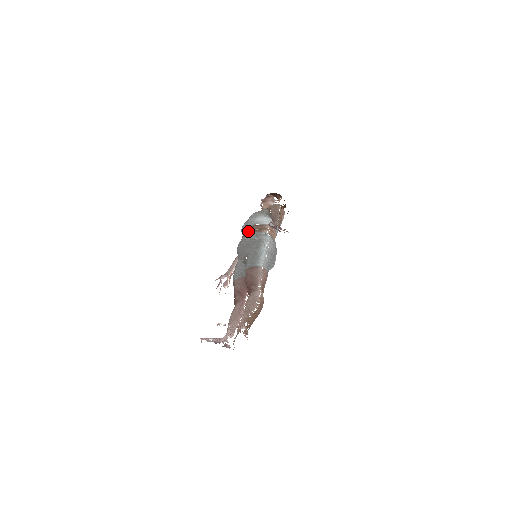
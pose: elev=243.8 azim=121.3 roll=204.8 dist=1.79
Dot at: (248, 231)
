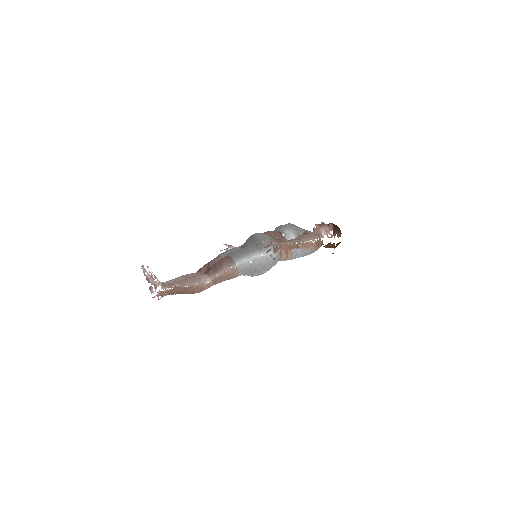
Dot at: (270, 232)
